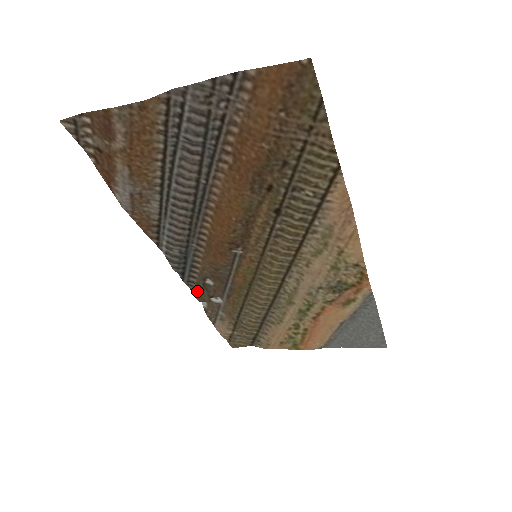
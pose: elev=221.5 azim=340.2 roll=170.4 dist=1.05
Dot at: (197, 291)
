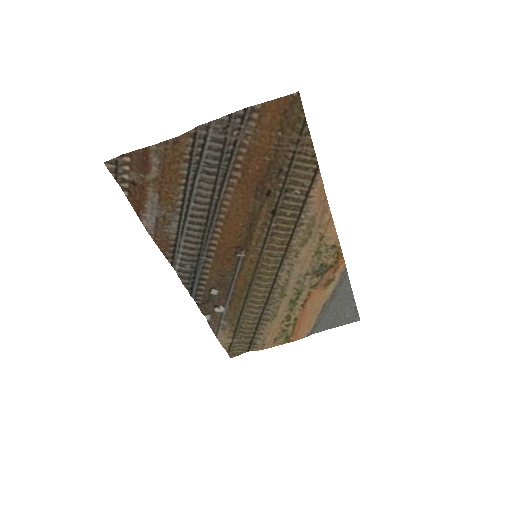
Dot at: (203, 304)
